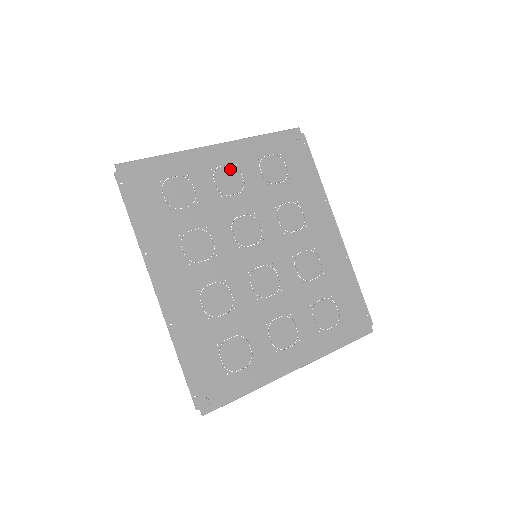
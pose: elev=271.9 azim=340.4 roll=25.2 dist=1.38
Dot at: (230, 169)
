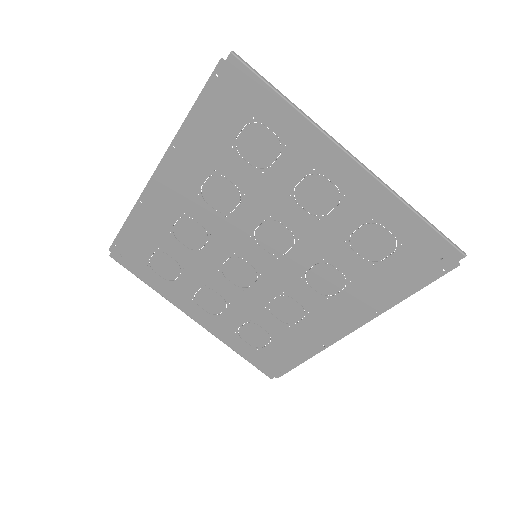
Dot at: (332, 191)
